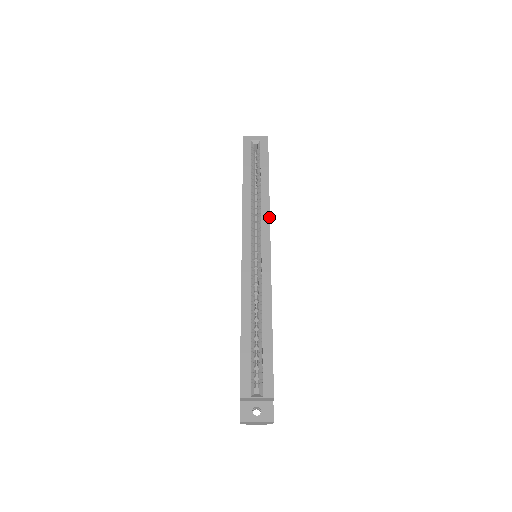
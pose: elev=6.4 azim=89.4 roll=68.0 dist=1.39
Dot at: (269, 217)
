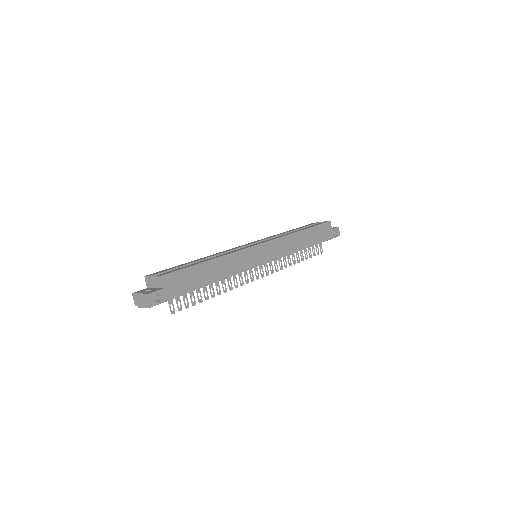
Dot at: (282, 236)
